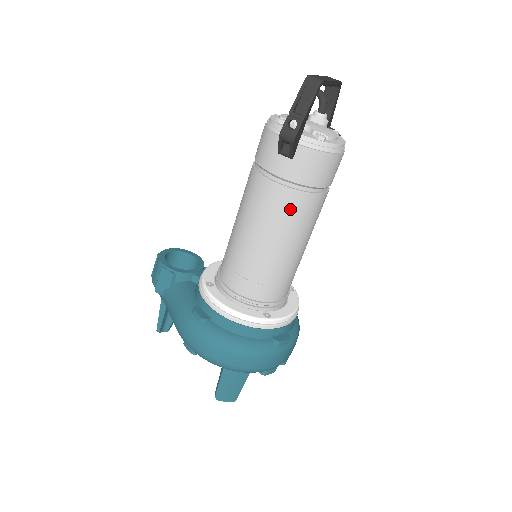
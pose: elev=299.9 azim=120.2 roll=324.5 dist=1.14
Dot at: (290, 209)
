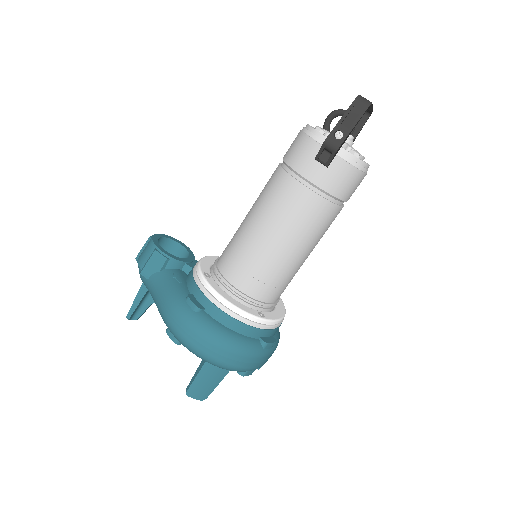
Dot at: (311, 214)
